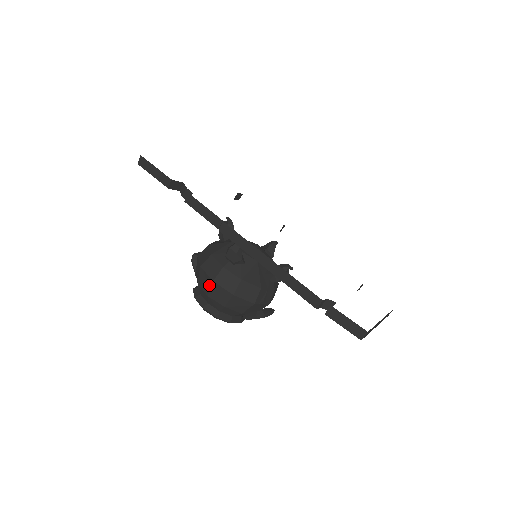
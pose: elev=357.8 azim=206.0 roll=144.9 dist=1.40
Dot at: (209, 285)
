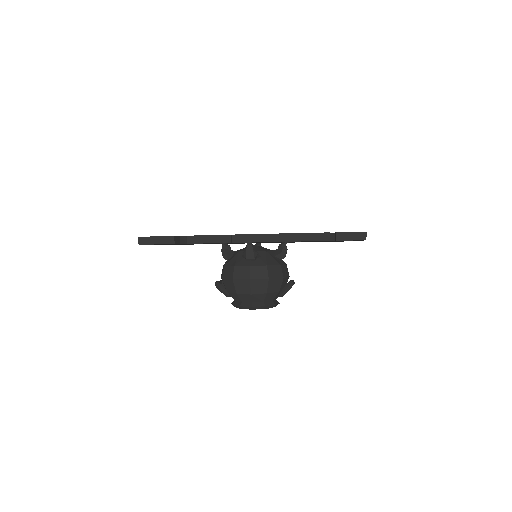
Dot at: (248, 285)
